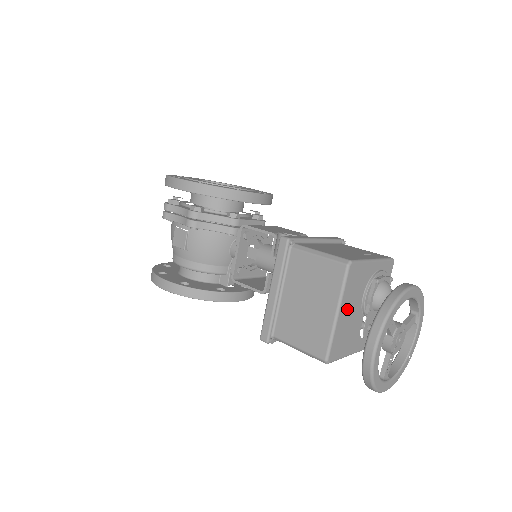
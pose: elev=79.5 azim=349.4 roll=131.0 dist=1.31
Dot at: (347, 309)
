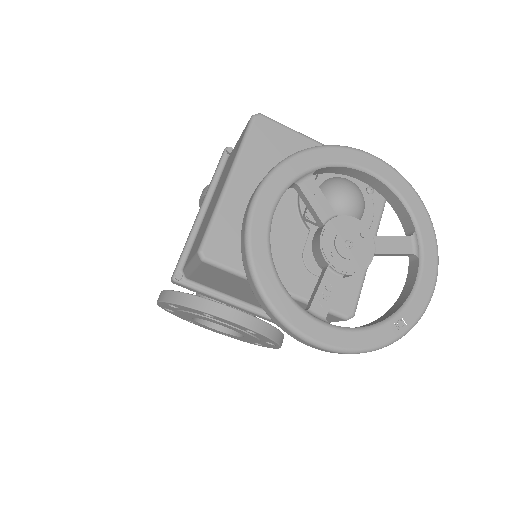
Dot at: (254, 186)
